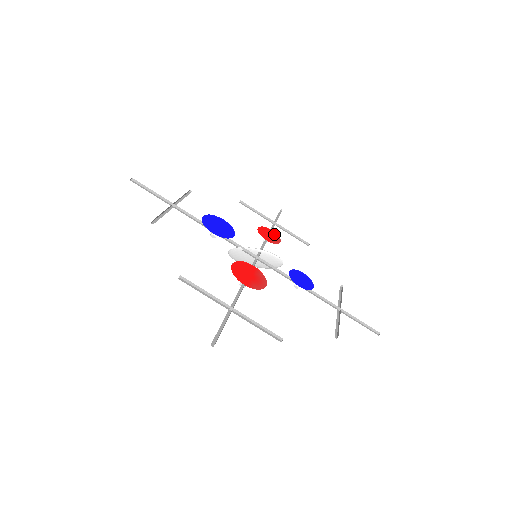
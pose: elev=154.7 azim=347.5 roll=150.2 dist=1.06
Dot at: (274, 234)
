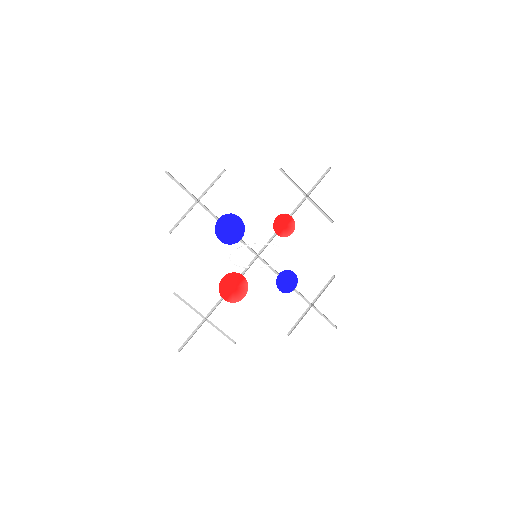
Dot at: (291, 222)
